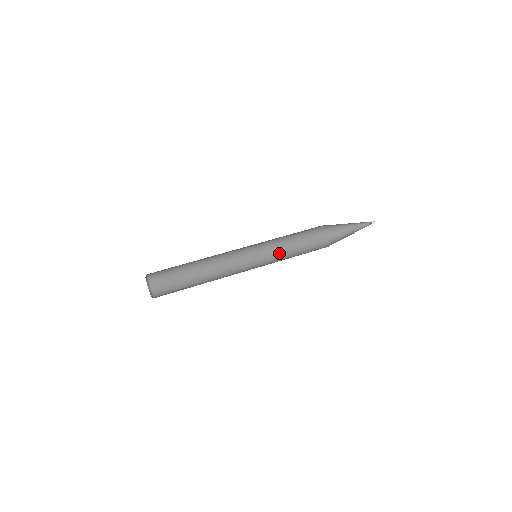
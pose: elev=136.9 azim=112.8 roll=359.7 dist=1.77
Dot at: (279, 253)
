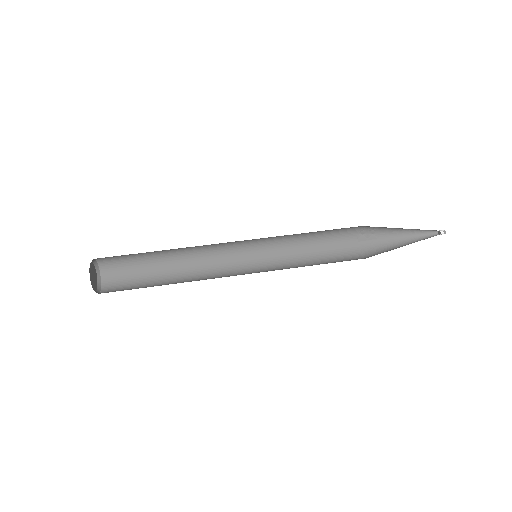
Dot at: (296, 265)
